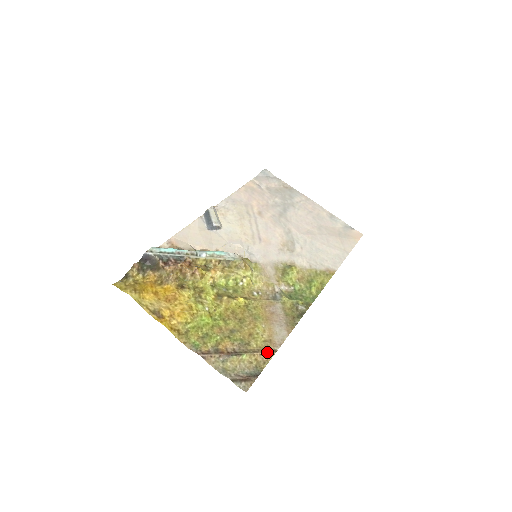
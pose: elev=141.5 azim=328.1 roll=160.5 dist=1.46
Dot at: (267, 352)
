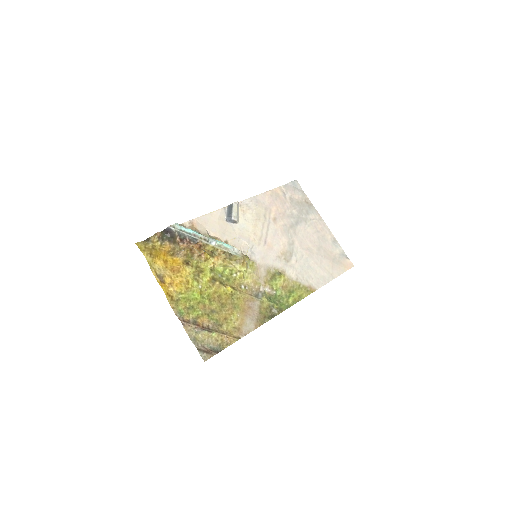
Dot at: (233, 337)
